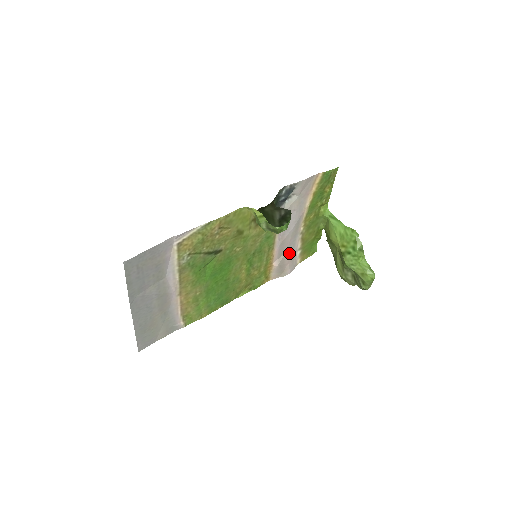
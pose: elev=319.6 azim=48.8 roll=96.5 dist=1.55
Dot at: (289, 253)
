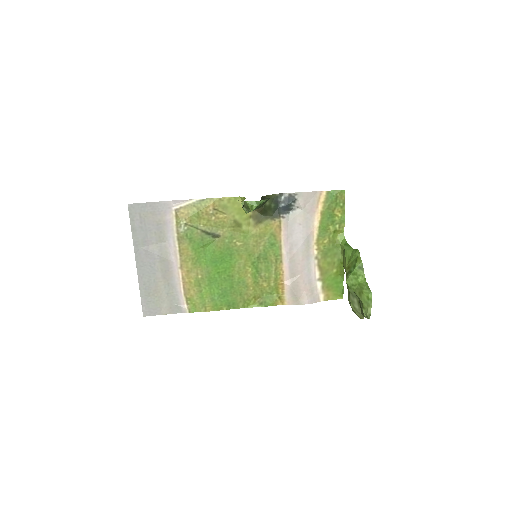
Dot at: (305, 279)
